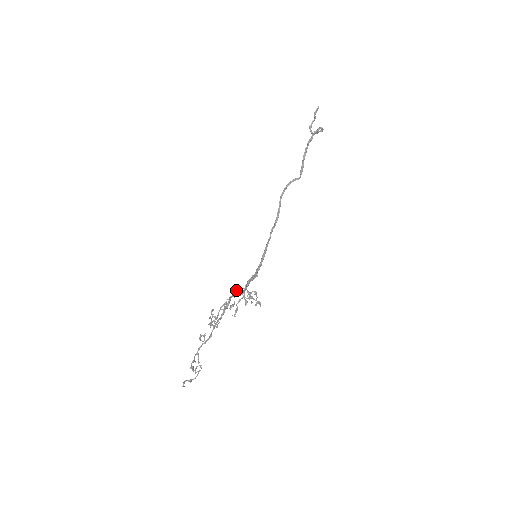
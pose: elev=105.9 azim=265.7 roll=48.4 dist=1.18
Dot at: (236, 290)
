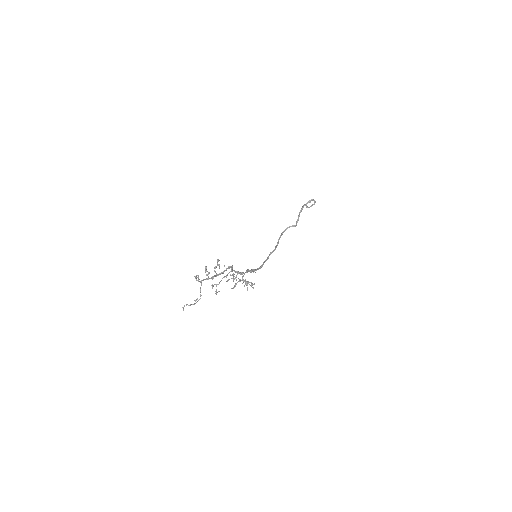
Dot at: (237, 274)
